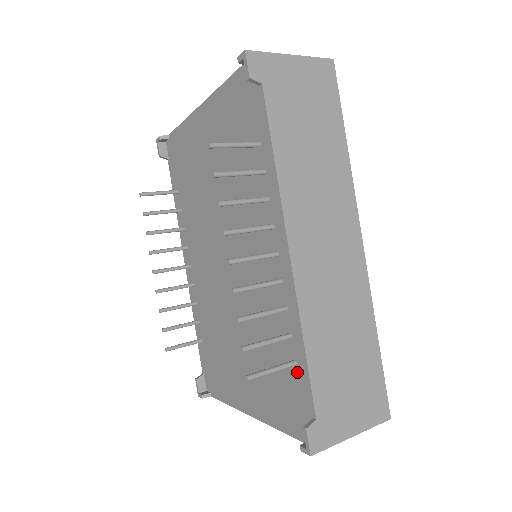
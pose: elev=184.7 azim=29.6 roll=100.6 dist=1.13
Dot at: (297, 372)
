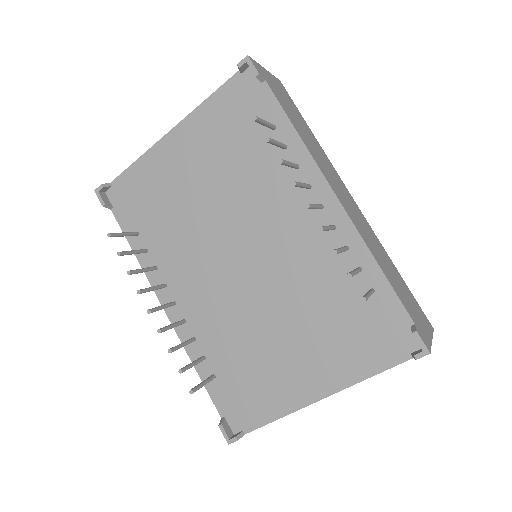
Dot at: (378, 298)
